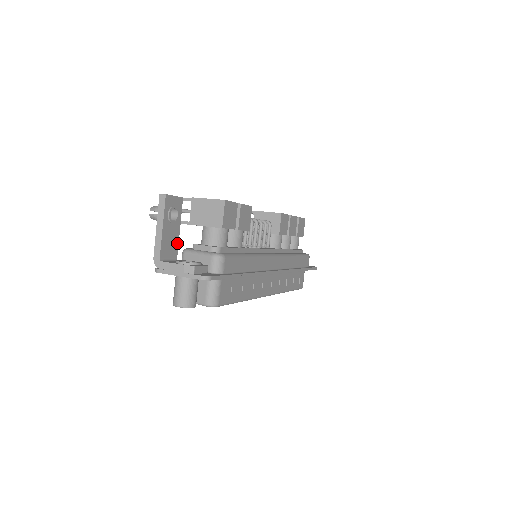
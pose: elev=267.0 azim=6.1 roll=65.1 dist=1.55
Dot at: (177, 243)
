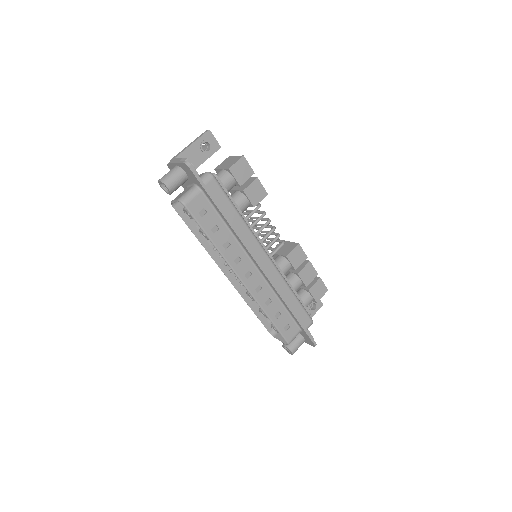
Dot at: (196, 167)
